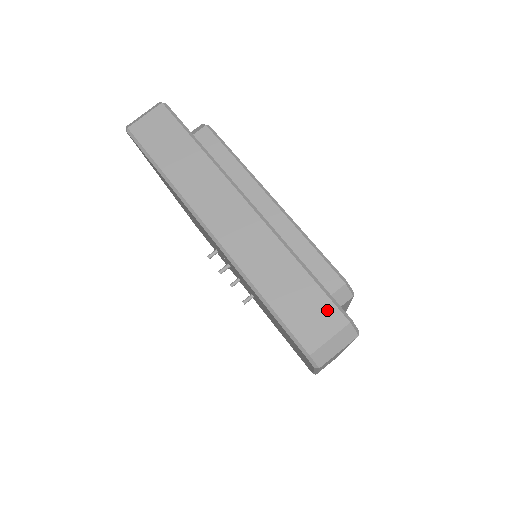
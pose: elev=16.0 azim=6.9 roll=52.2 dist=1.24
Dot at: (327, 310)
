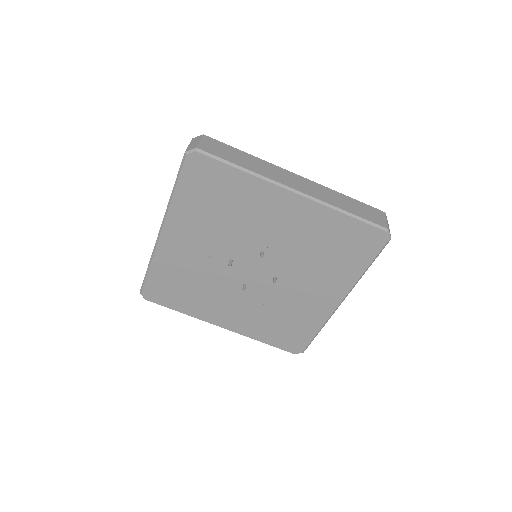
Dot at: (374, 210)
